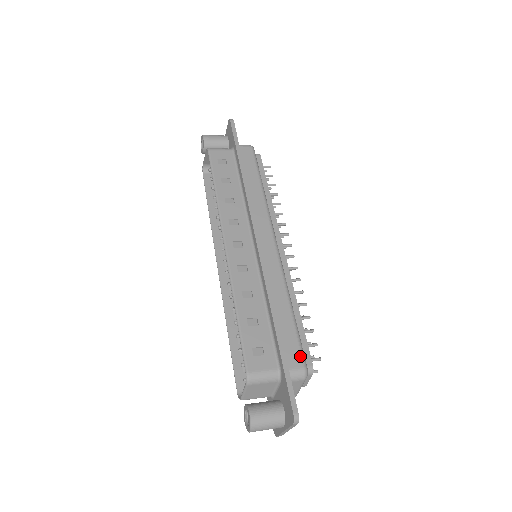
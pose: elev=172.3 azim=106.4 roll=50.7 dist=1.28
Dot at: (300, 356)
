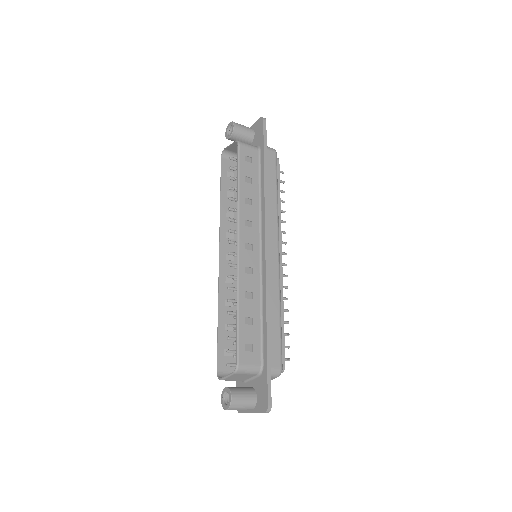
Dot at: (280, 358)
